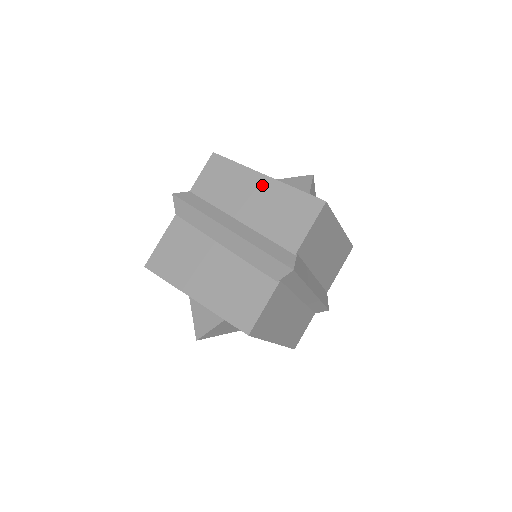
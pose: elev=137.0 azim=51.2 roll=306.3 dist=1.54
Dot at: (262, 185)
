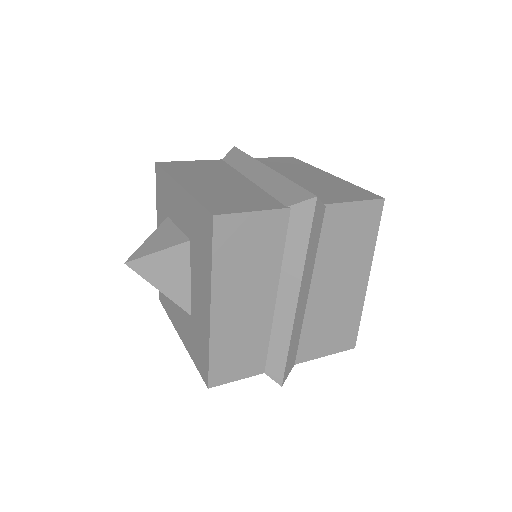
Dot at: (324, 176)
